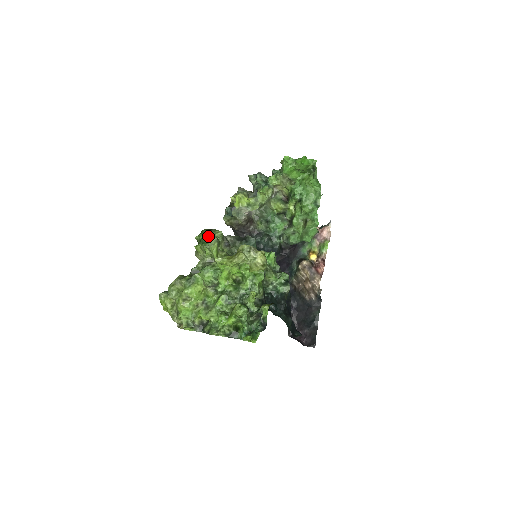
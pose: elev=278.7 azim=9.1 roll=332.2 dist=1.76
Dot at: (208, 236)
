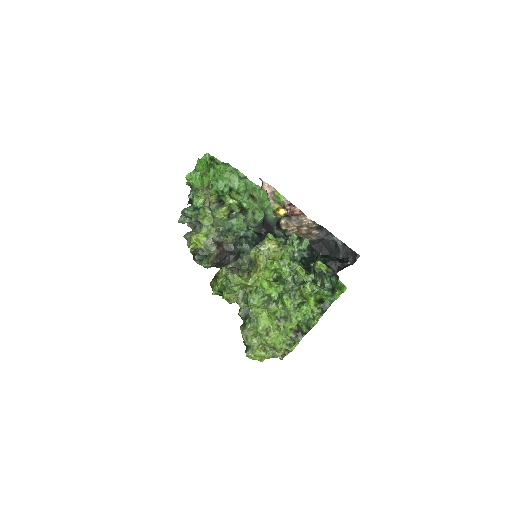
Dot at: (221, 281)
